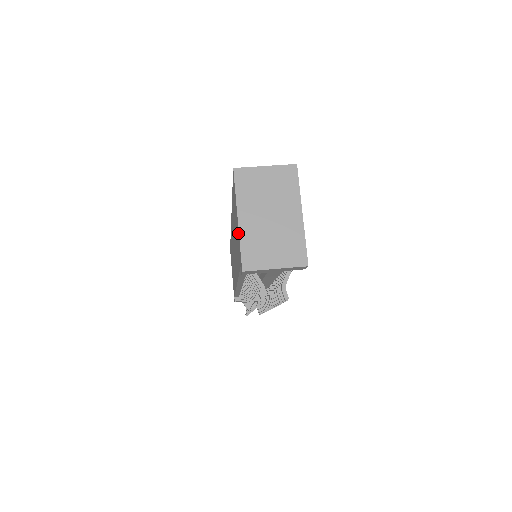
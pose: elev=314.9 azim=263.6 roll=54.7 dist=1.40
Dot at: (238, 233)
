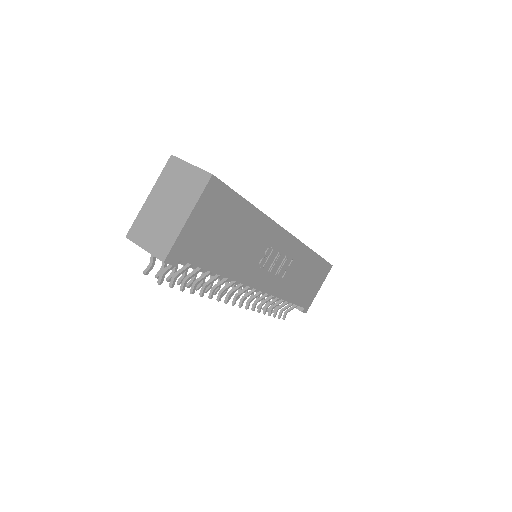
Dot at: occluded
